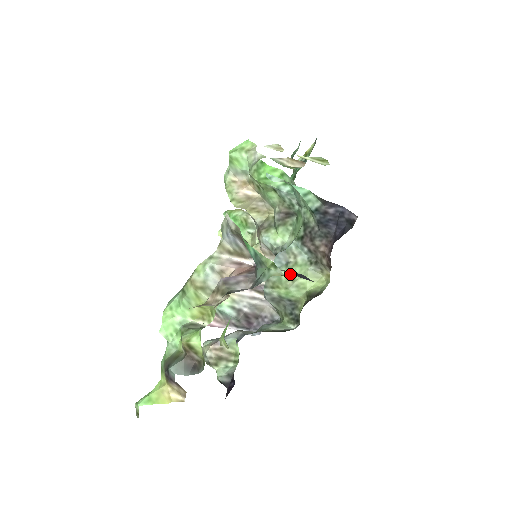
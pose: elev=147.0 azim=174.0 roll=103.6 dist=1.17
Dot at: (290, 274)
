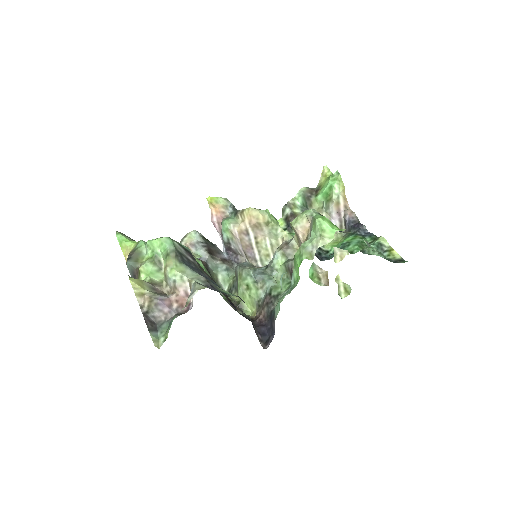
Dot at: (250, 286)
